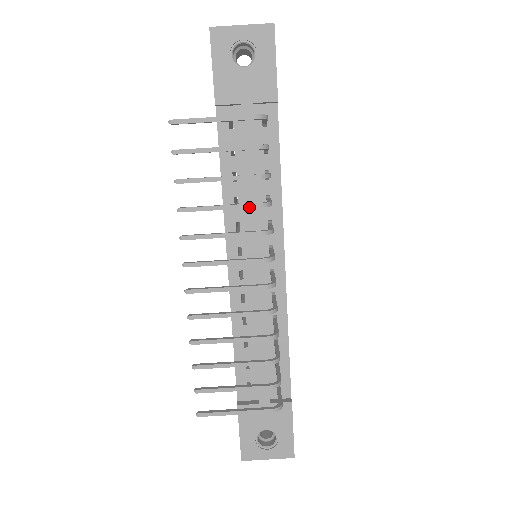
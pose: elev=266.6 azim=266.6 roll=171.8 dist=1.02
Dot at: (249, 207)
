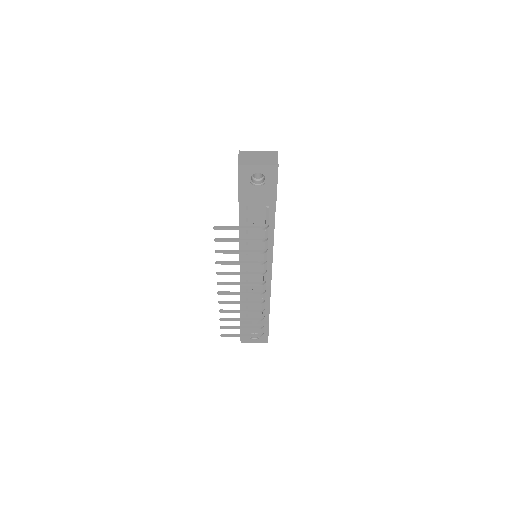
Dot at: (254, 264)
